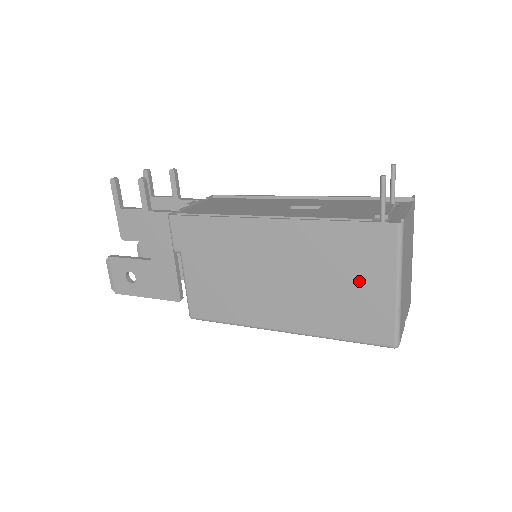
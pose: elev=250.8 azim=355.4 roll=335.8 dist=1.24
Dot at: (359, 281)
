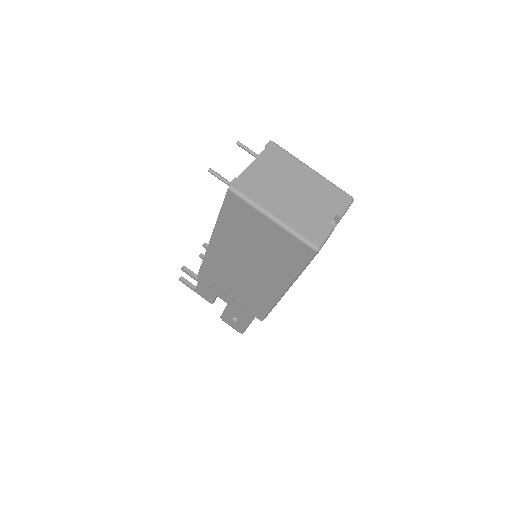
Dot at: (260, 233)
